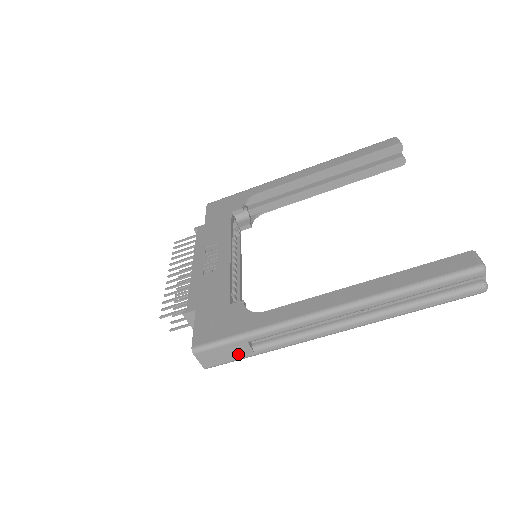
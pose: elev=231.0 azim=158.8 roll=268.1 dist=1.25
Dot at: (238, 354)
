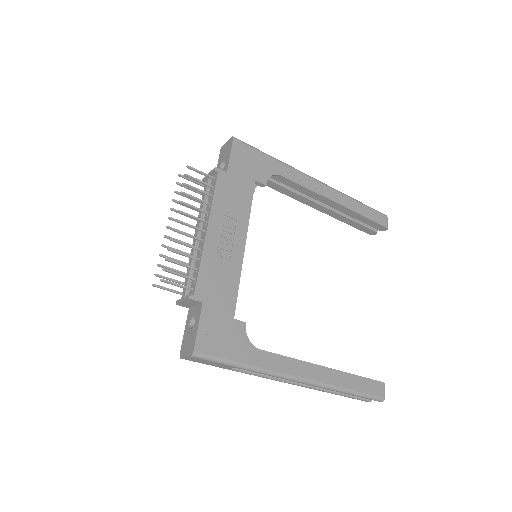
Dot at: (217, 366)
